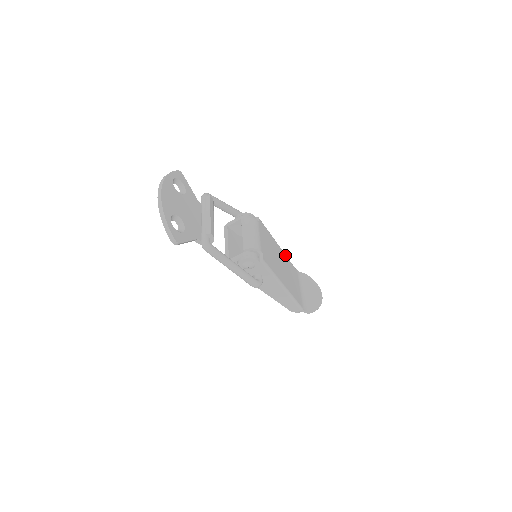
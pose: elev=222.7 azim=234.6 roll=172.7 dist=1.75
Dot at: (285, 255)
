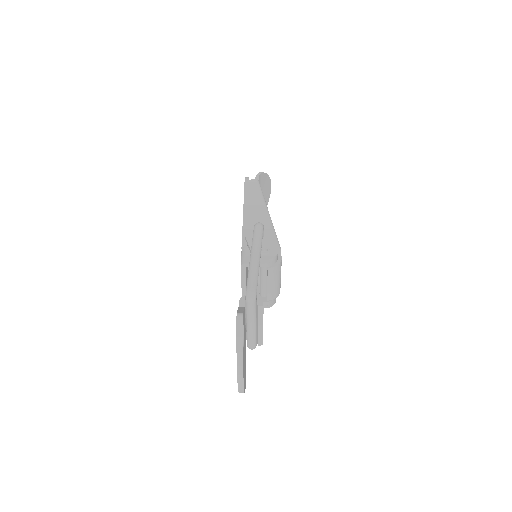
Dot at: occluded
